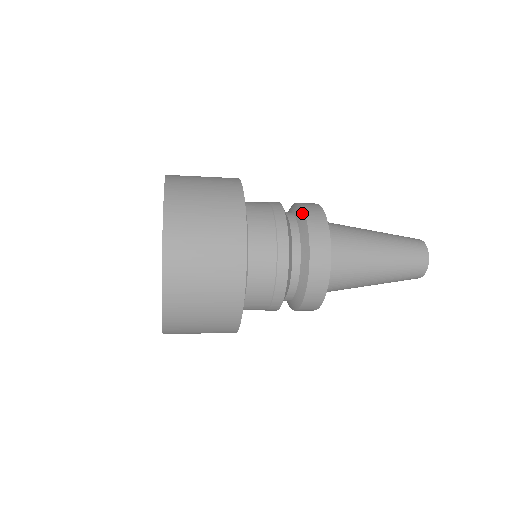
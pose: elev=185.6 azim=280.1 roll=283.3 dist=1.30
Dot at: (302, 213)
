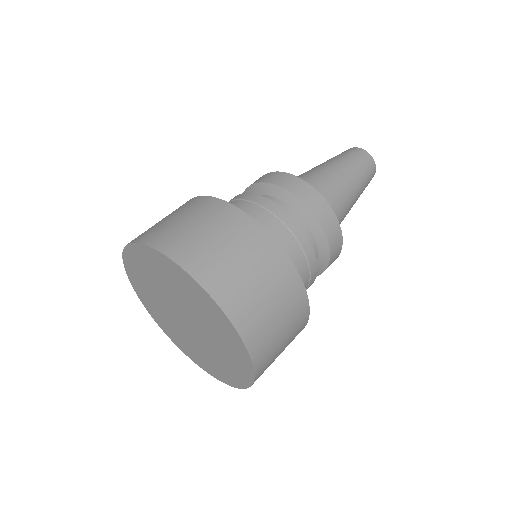
Dot at: (321, 231)
